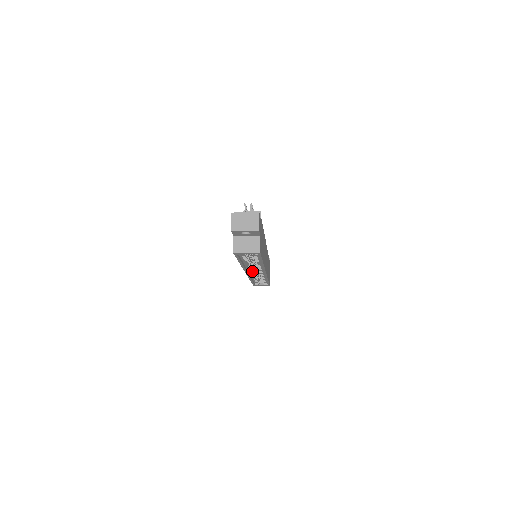
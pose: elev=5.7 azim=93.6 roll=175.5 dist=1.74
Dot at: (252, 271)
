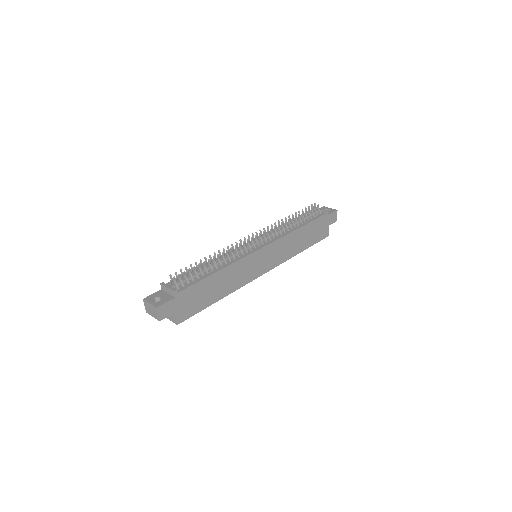
Dot at: occluded
